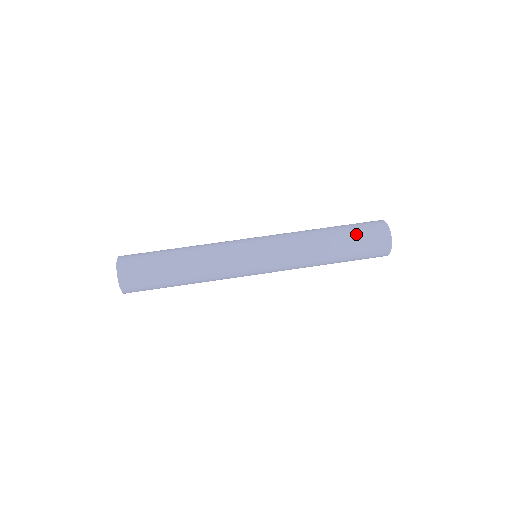
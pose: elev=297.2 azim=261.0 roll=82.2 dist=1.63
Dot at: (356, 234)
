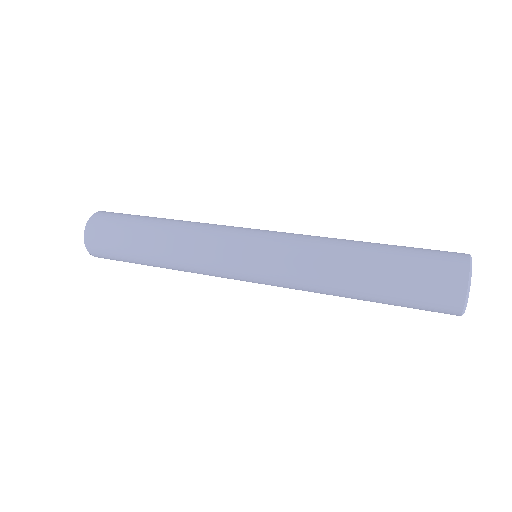
Dot at: occluded
